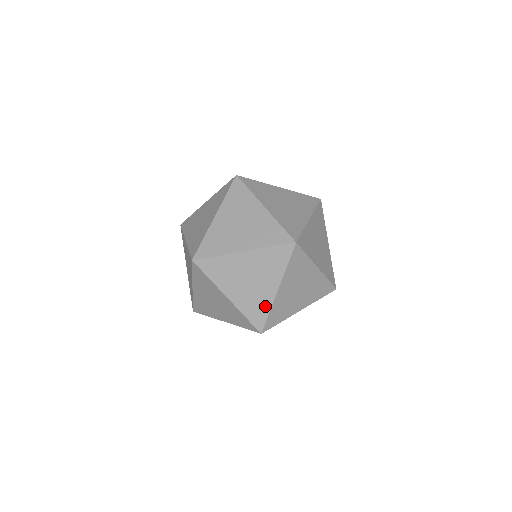
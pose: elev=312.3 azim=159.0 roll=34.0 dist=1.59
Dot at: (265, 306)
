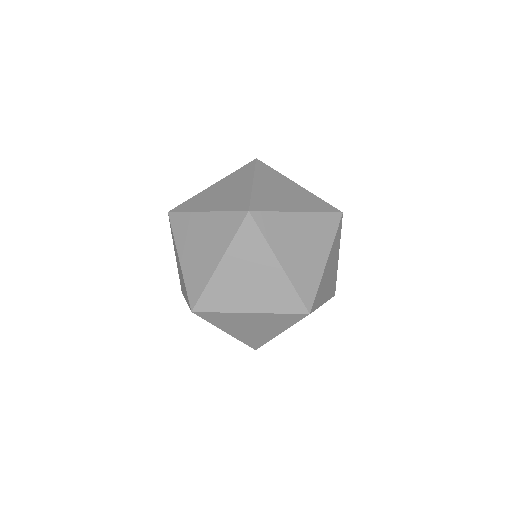
Dot at: (286, 288)
